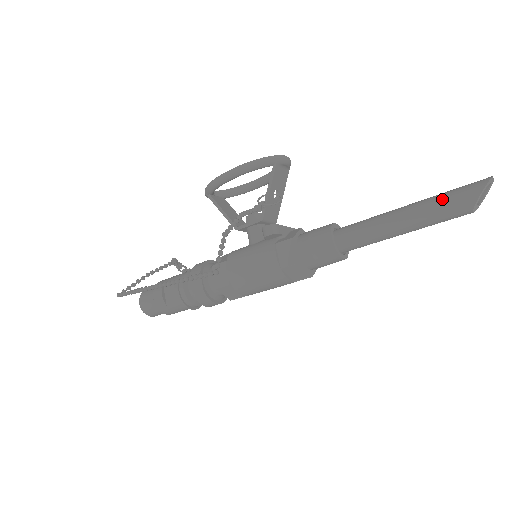
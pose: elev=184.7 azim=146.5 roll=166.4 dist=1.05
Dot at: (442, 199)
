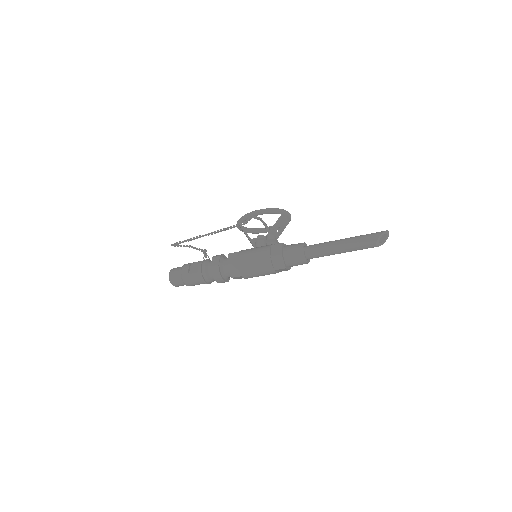
Dot at: (363, 235)
